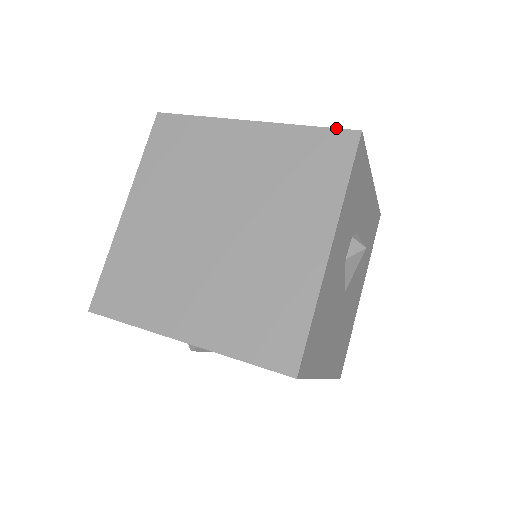
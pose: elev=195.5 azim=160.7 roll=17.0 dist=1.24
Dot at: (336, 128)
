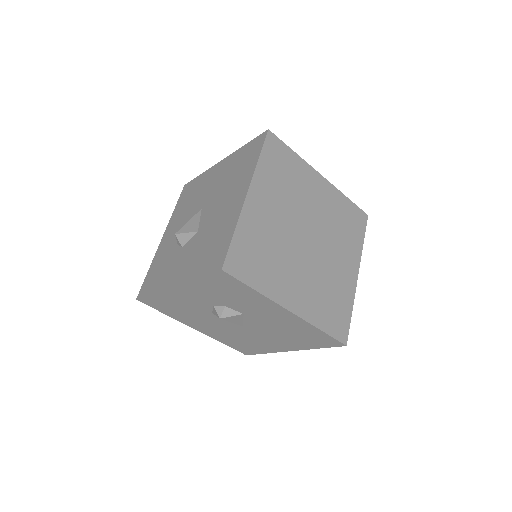
Dot at: occluded
